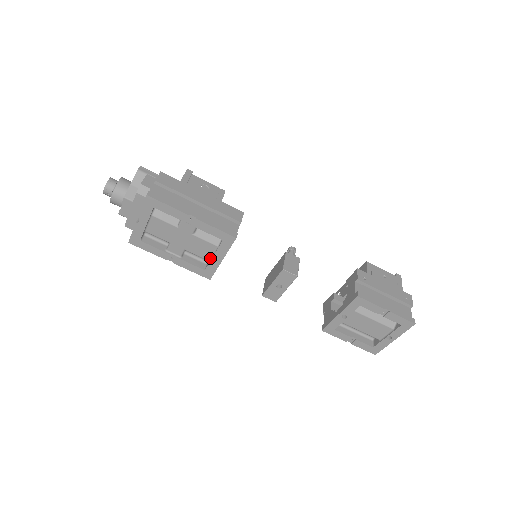
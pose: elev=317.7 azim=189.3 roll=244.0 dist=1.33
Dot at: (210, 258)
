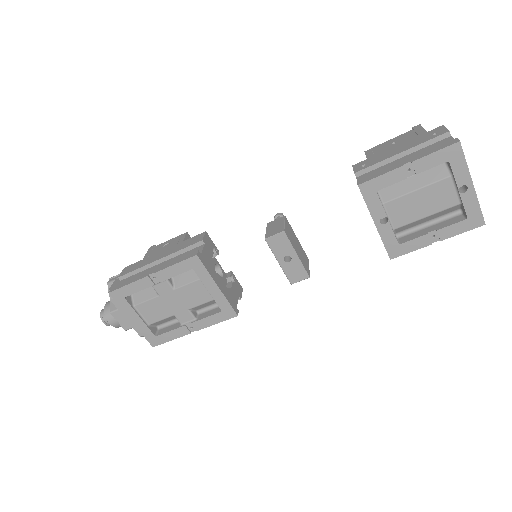
Dot at: (211, 296)
